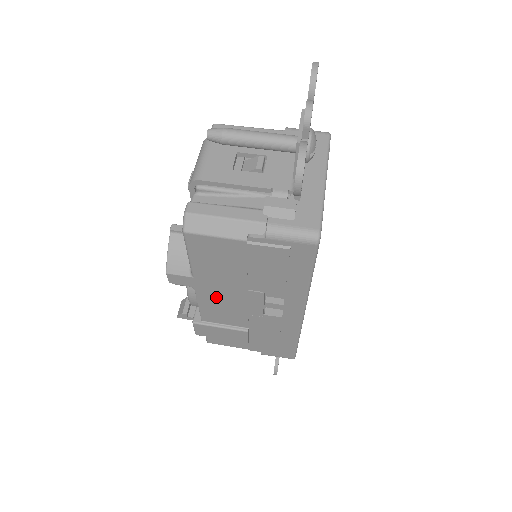
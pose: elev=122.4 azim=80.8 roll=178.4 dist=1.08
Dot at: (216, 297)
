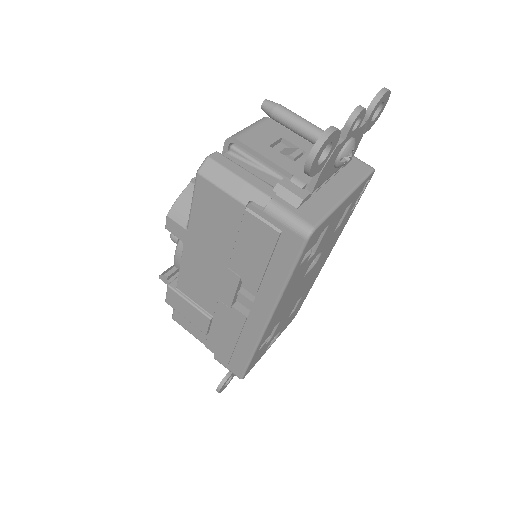
Dot at: (198, 264)
